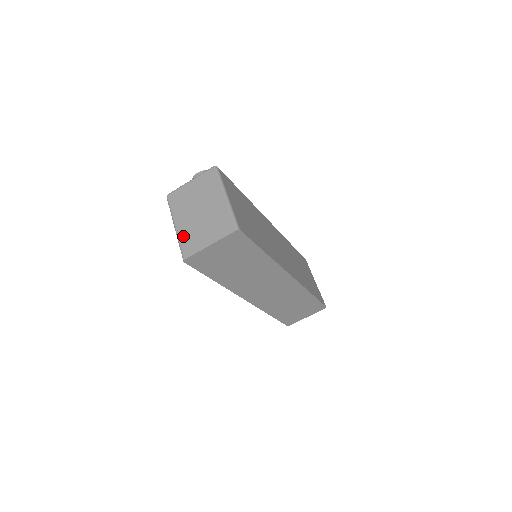
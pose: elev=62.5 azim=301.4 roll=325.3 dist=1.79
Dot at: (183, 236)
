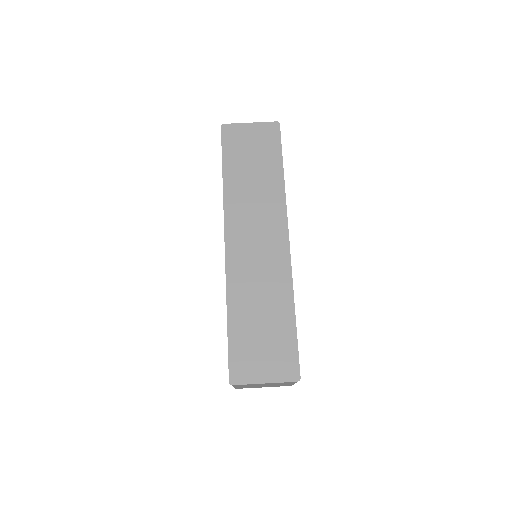
Dot at: occluded
